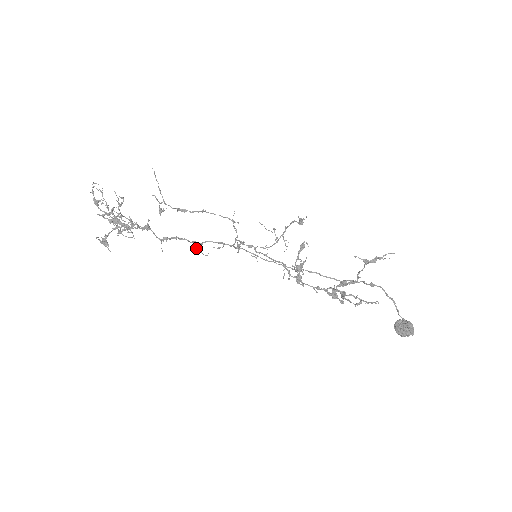
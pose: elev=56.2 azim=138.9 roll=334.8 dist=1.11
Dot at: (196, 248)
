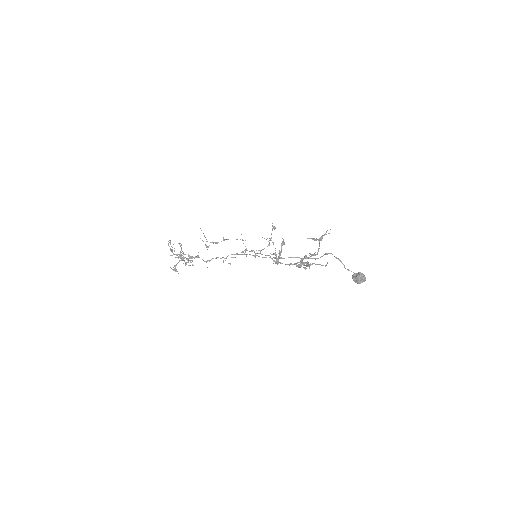
Dot at: occluded
